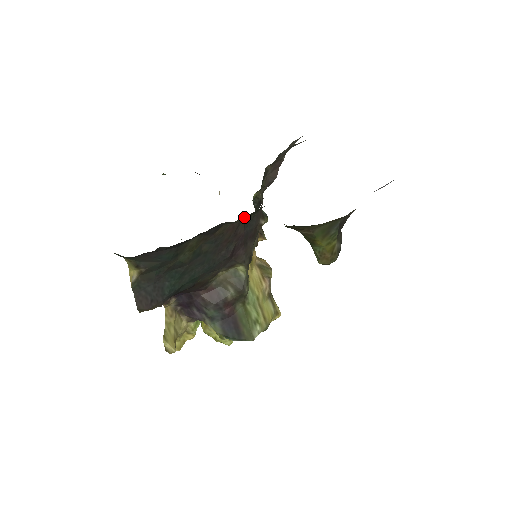
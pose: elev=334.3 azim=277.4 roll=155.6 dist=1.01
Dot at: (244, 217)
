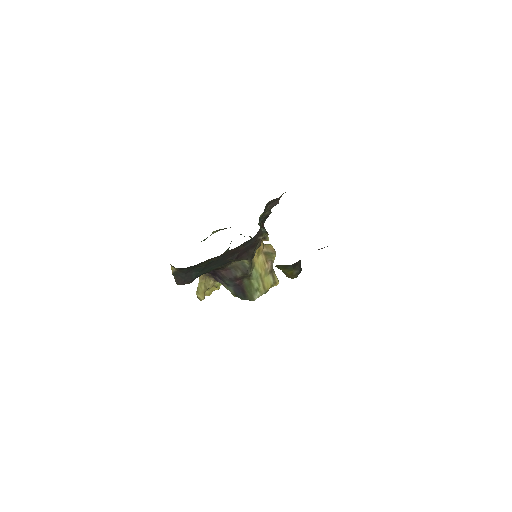
Dot at: (241, 244)
